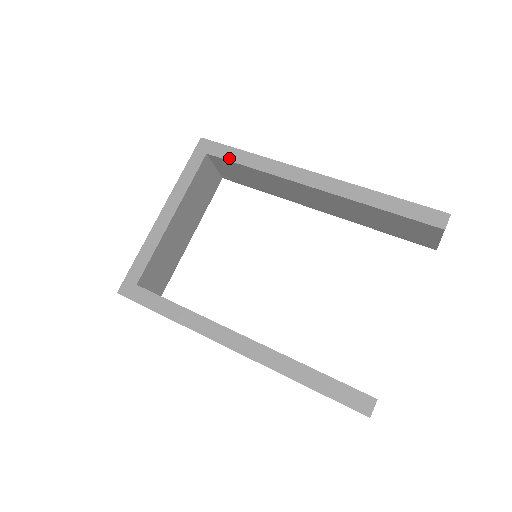
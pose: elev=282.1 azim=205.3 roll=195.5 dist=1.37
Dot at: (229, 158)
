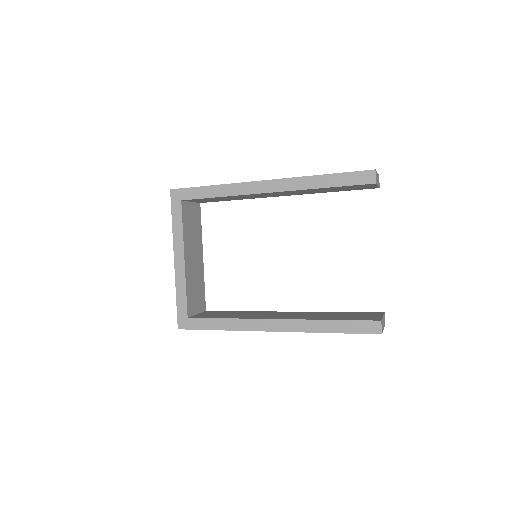
Dot at: (199, 197)
